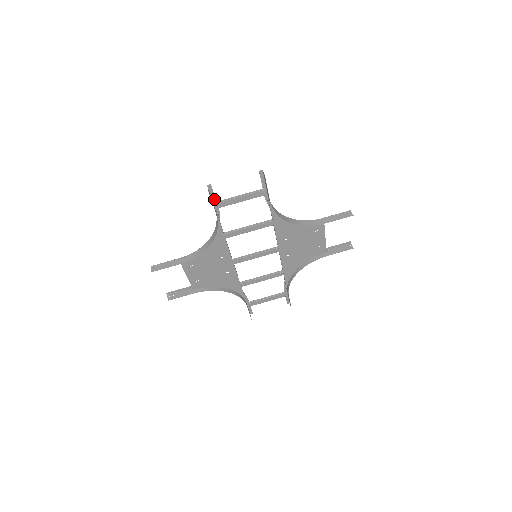
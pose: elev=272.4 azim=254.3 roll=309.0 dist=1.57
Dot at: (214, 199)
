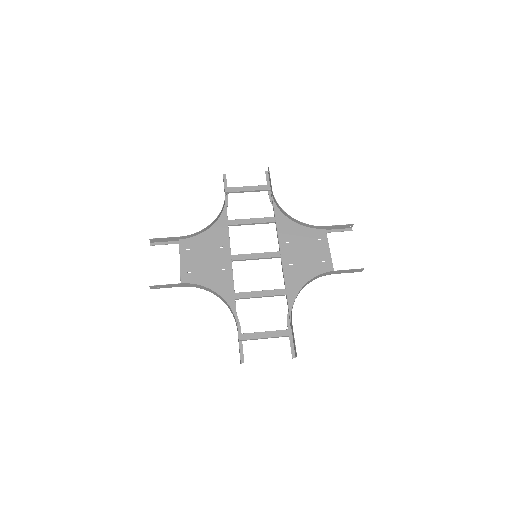
Dot at: (226, 187)
